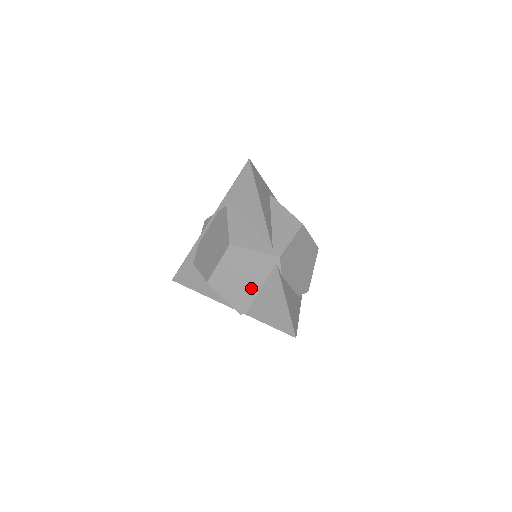
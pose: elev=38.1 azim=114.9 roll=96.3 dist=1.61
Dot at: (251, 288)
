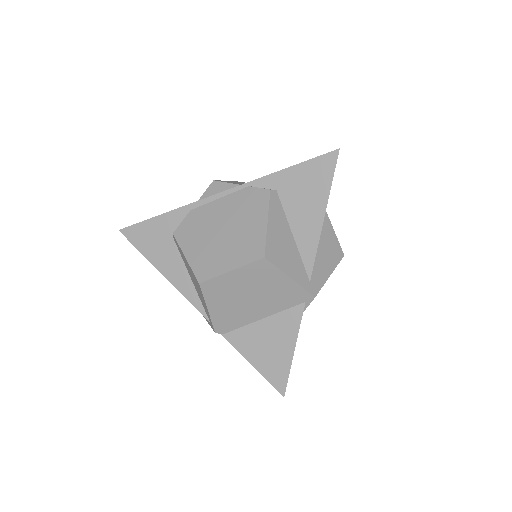
Dot at: (252, 313)
